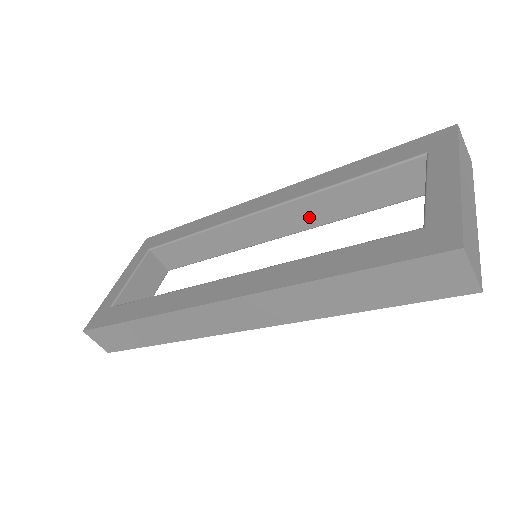
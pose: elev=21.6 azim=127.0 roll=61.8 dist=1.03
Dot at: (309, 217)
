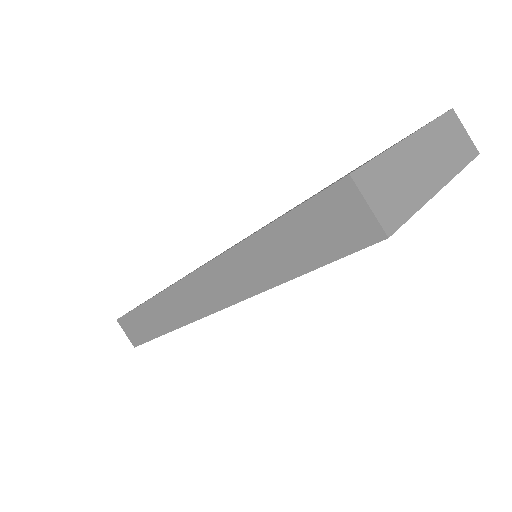
Dot at: occluded
